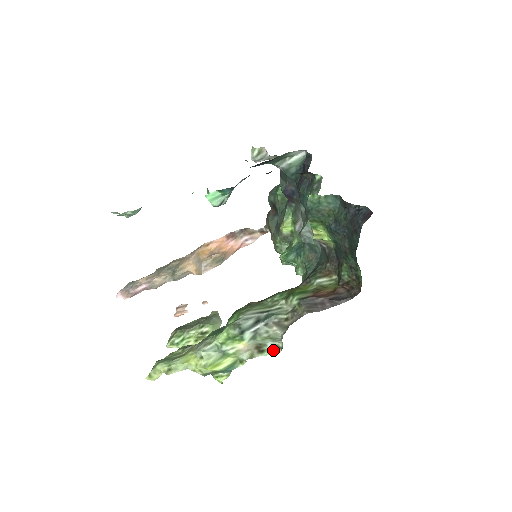
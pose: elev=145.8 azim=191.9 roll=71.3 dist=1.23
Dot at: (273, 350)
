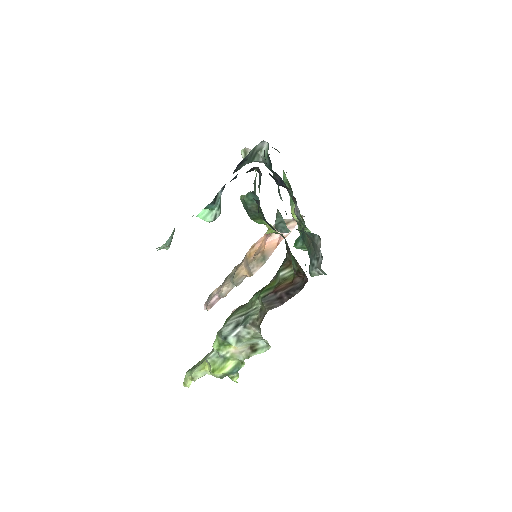
Dot at: (265, 348)
